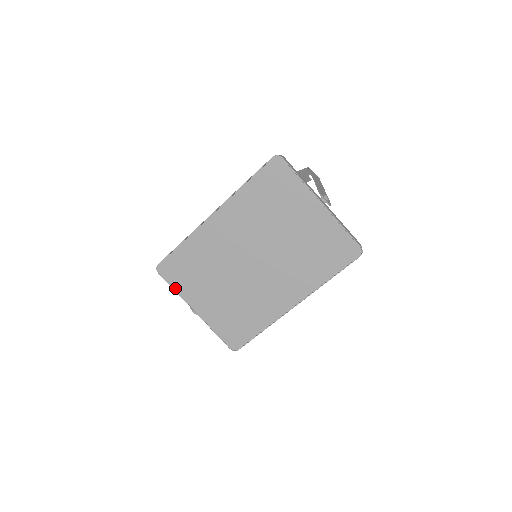
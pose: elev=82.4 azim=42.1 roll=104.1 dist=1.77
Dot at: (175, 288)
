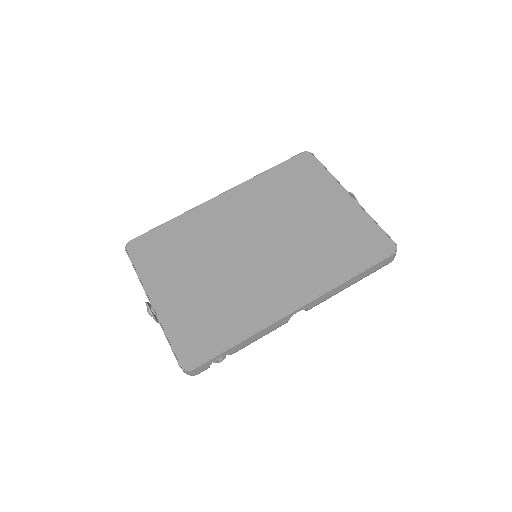
Dot at: (138, 270)
